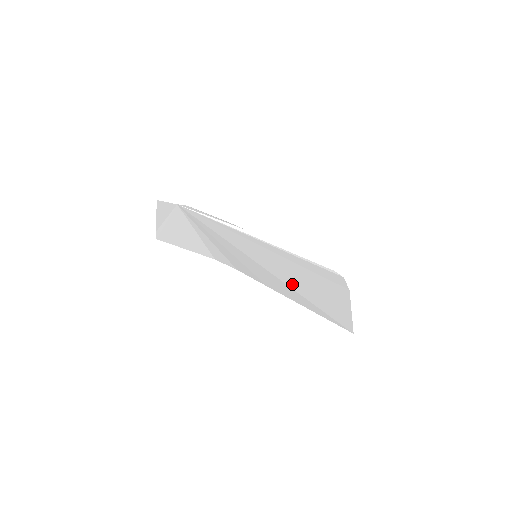
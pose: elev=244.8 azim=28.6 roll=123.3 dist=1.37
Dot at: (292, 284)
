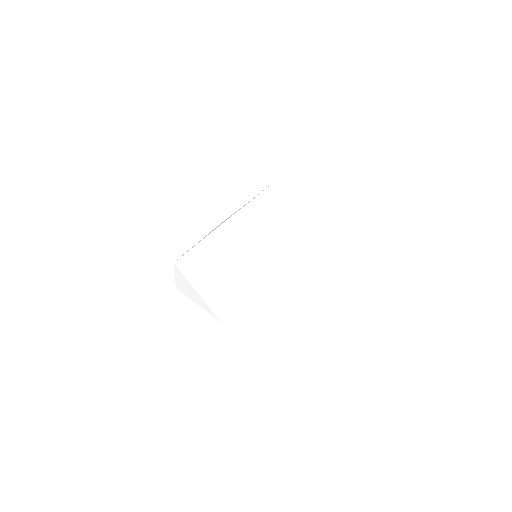
Dot at: (287, 261)
